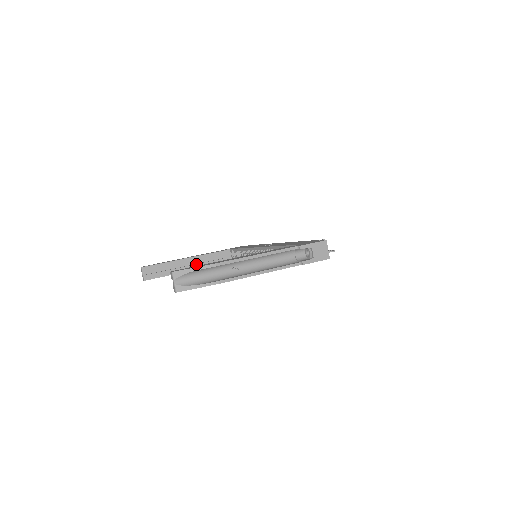
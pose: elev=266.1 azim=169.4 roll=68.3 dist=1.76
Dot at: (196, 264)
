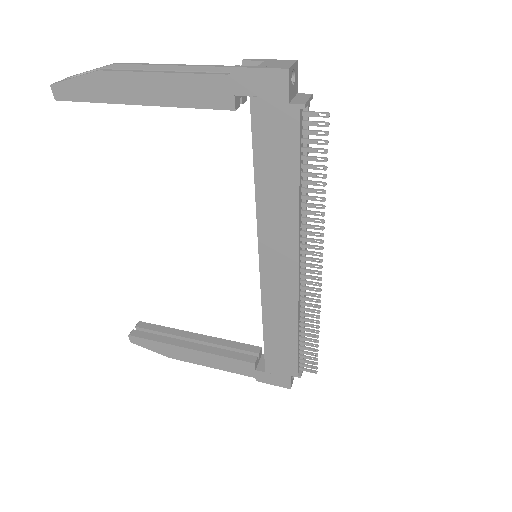
Dot at: (207, 345)
